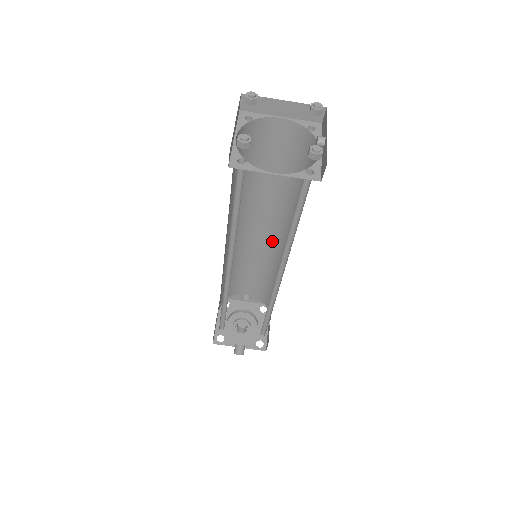
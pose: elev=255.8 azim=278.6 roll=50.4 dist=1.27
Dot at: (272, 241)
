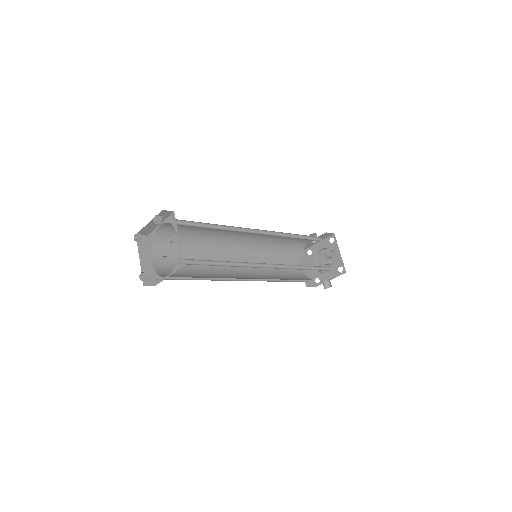
Dot at: occluded
